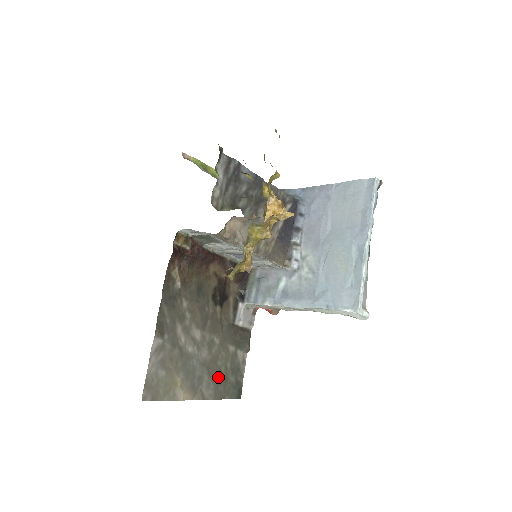
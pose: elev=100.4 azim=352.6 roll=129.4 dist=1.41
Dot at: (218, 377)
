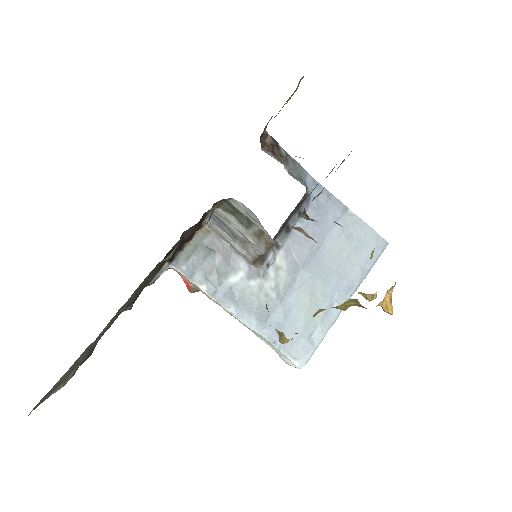
Dot at: occluded
